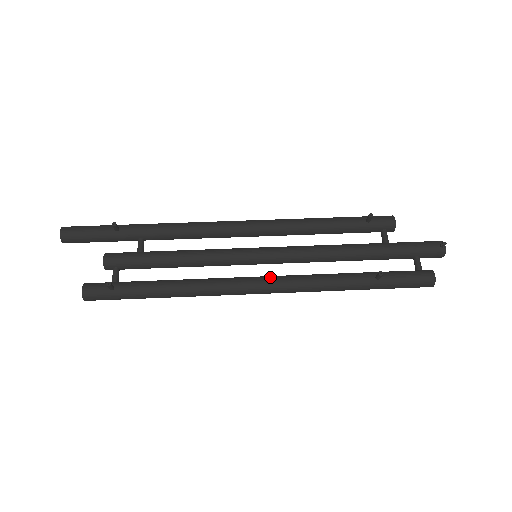
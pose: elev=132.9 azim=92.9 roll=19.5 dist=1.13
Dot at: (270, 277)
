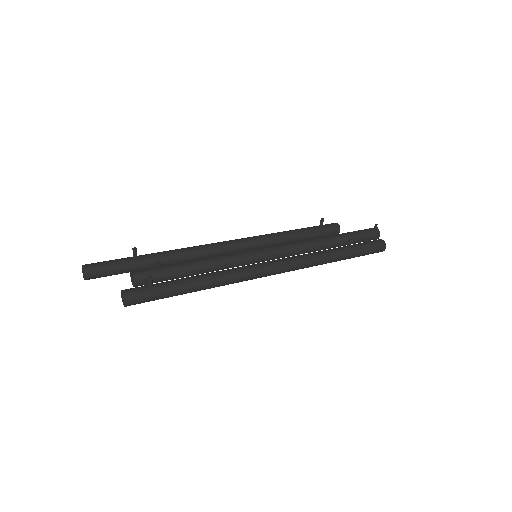
Dot at: (276, 260)
